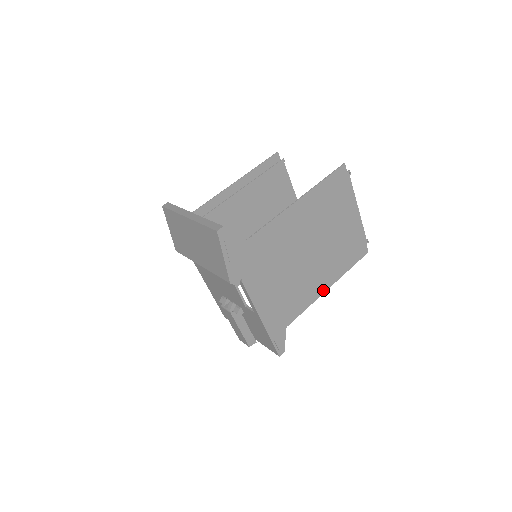
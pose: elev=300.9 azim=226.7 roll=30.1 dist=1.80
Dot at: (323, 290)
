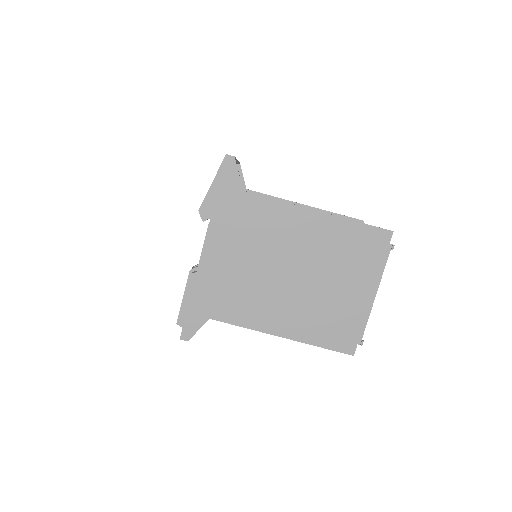
Dot at: (274, 331)
